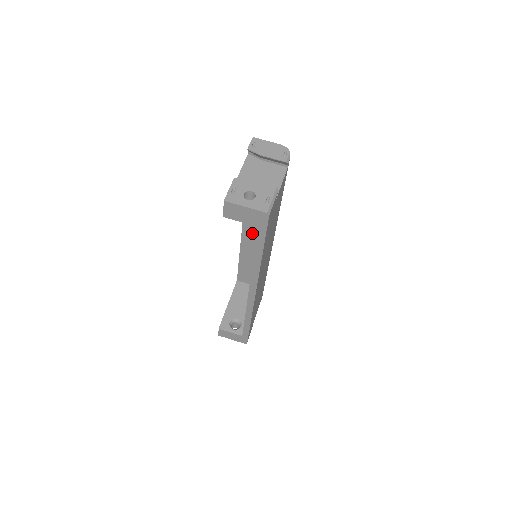
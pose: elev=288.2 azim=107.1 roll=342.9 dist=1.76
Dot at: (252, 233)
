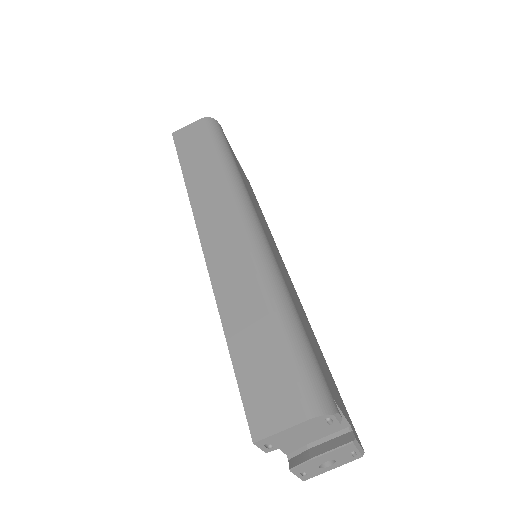
Dot at: occluded
